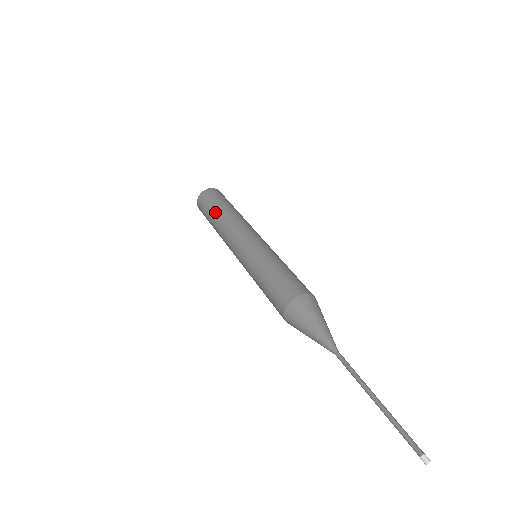
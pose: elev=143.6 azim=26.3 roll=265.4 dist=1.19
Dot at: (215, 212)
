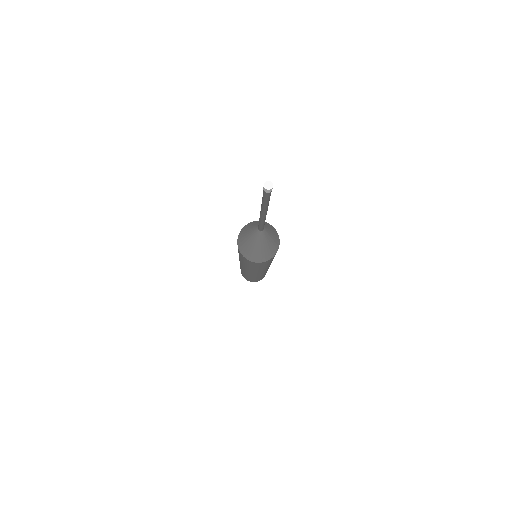
Dot at: occluded
